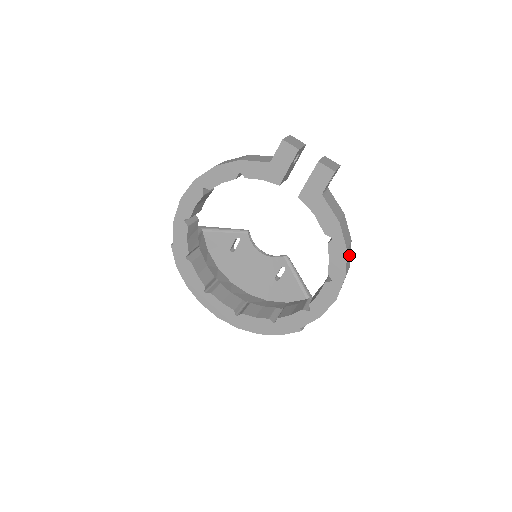
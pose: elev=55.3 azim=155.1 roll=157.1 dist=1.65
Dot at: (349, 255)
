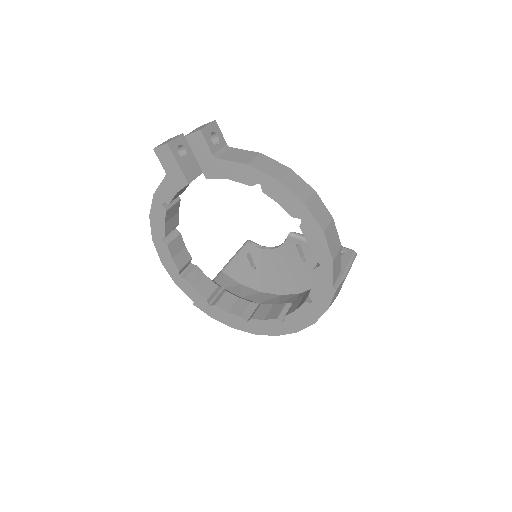
Dot at: (297, 183)
